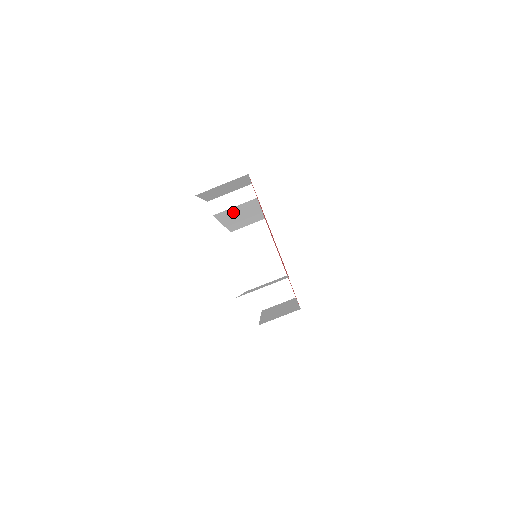
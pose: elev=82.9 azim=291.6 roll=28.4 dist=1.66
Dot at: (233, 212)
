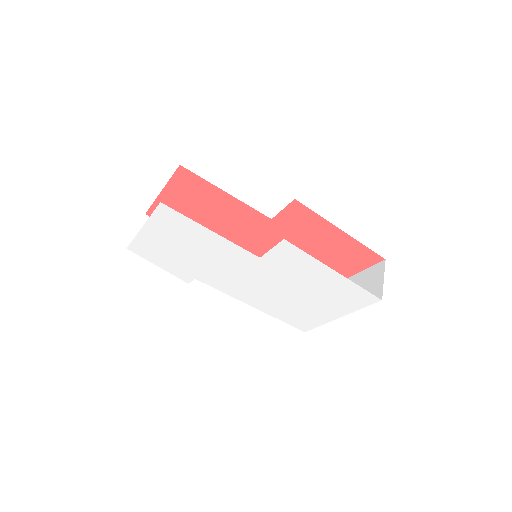
Dot at: occluded
